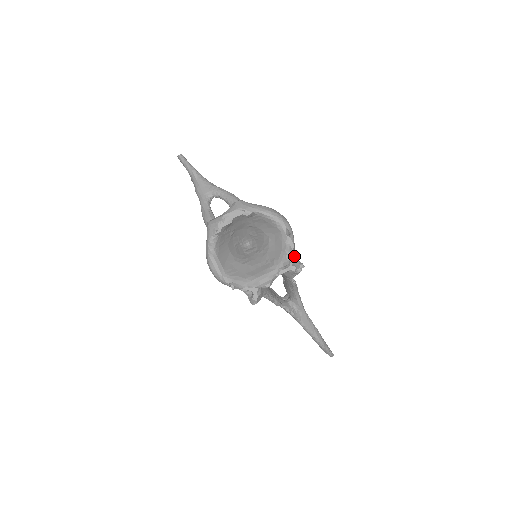
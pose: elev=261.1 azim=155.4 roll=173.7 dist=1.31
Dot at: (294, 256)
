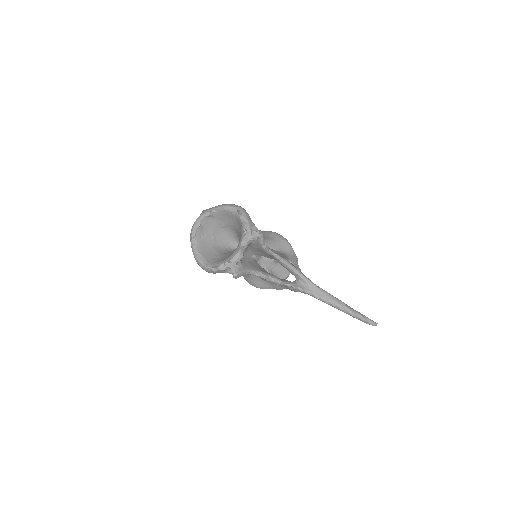
Dot at: (253, 228)
